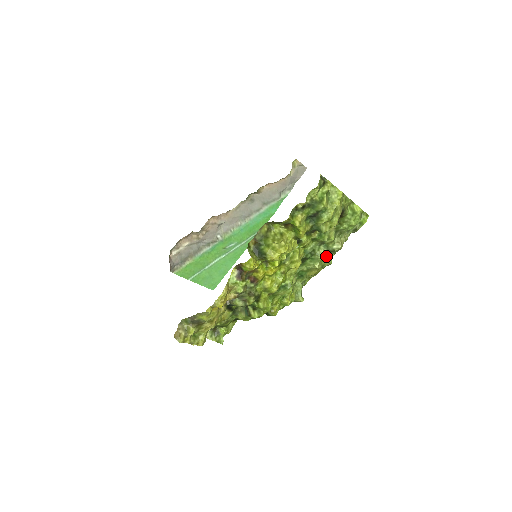
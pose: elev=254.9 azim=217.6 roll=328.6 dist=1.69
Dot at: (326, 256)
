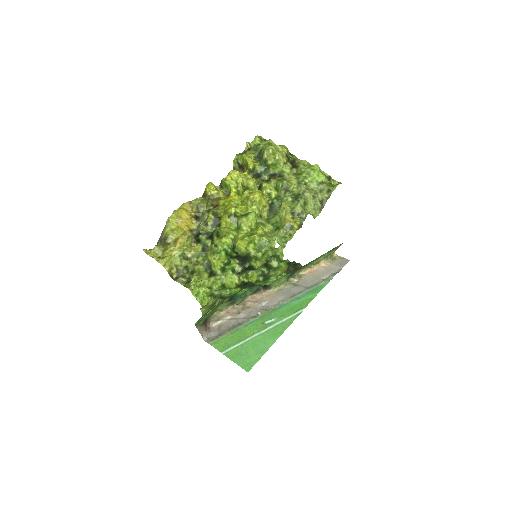
Dot at: (293, 199)
